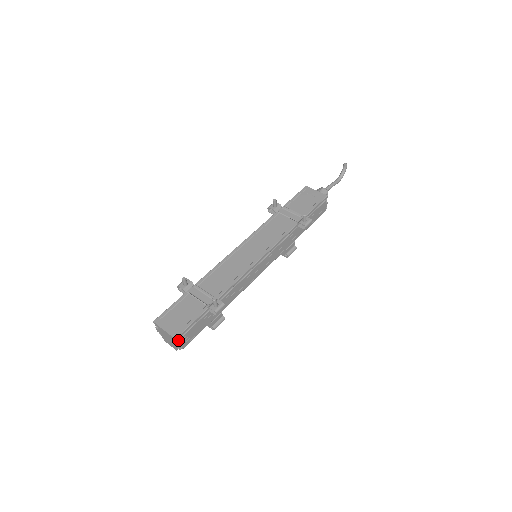
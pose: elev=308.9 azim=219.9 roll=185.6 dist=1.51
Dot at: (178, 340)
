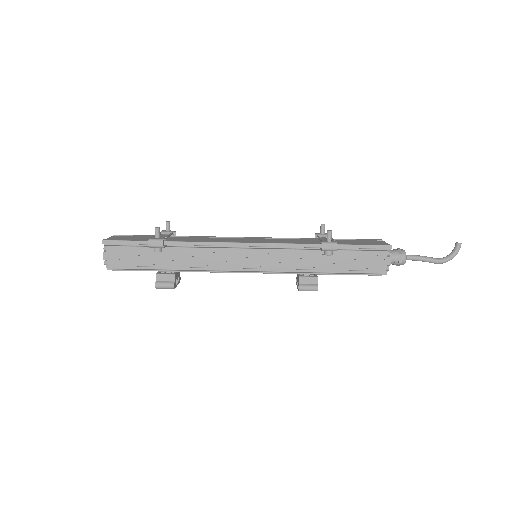
Dot at: (106, 247)
